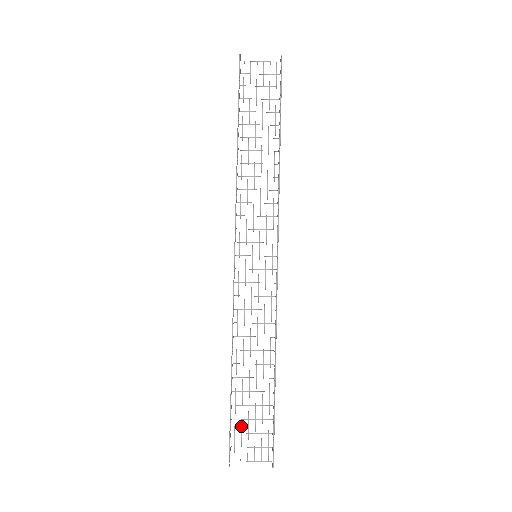
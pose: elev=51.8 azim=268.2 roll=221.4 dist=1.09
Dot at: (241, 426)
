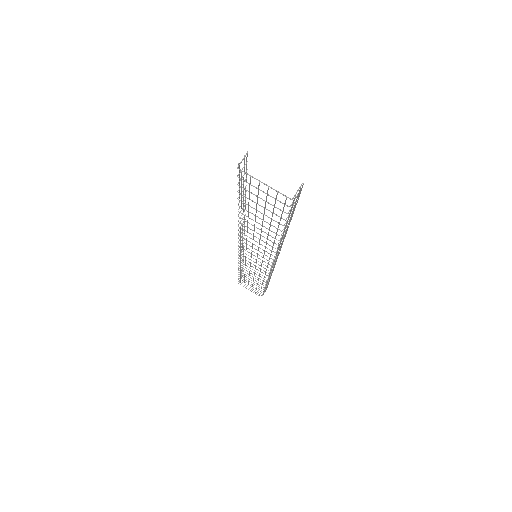
Dot at: (249, 196)
